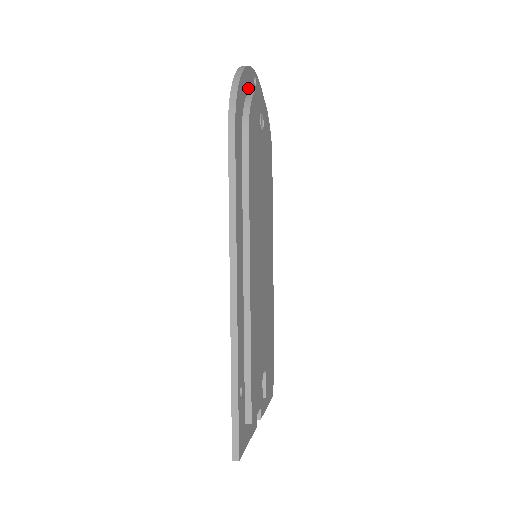
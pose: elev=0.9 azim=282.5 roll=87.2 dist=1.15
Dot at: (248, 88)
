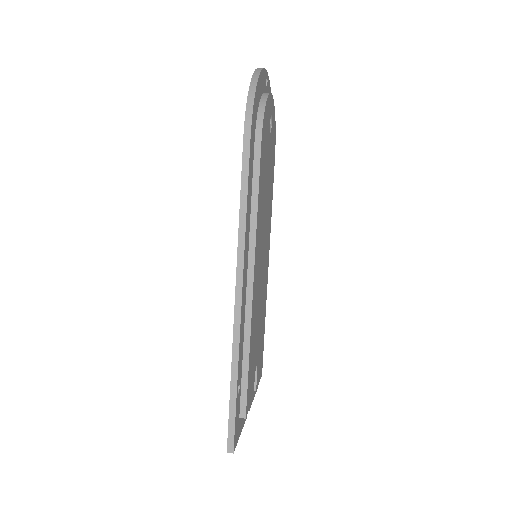
Dot at: (262, 91)
